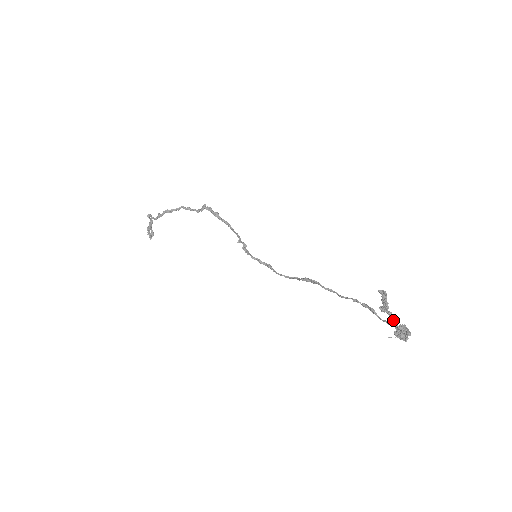
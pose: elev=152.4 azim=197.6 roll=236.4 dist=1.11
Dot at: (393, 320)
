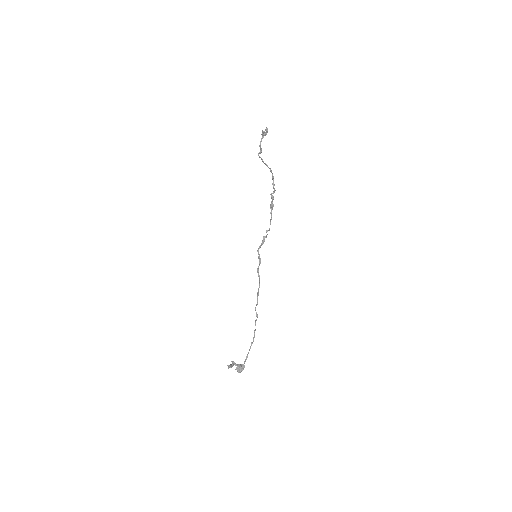
Dot at: (237, 365)
